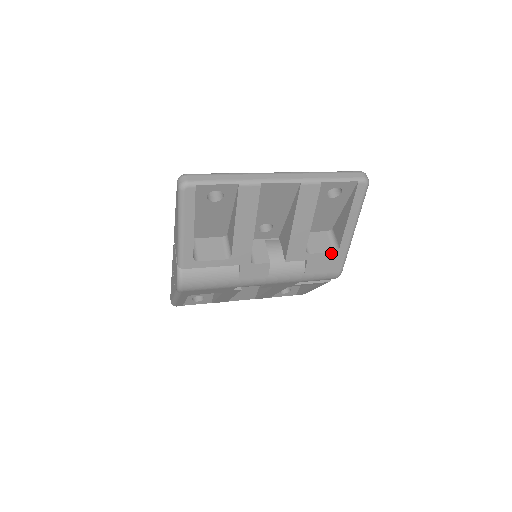
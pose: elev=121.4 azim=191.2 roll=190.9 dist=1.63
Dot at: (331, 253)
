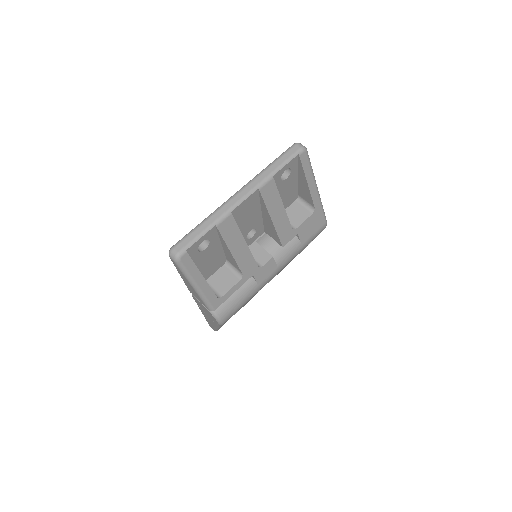
Dot at: (311, 216)
